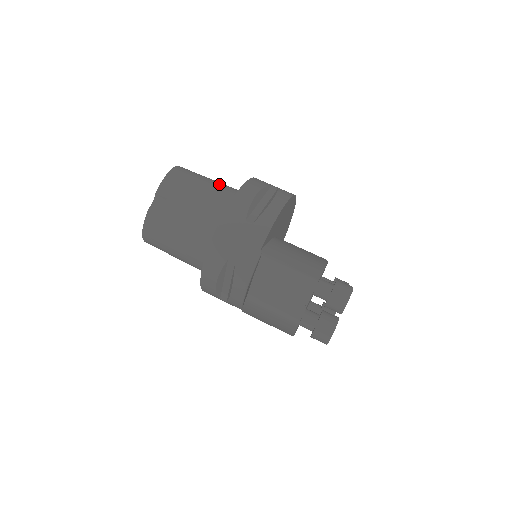
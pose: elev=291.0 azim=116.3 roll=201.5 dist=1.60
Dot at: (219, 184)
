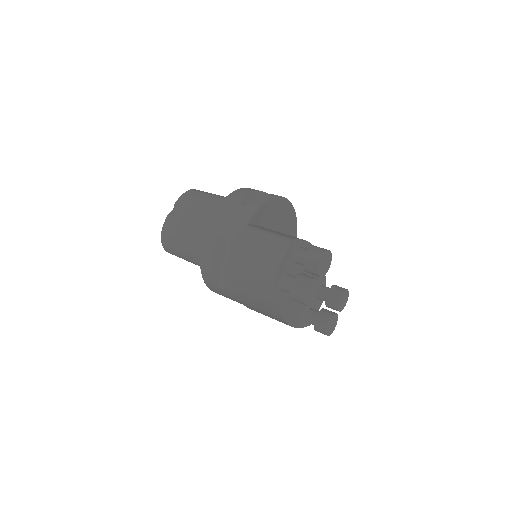
Dot at: occluded
